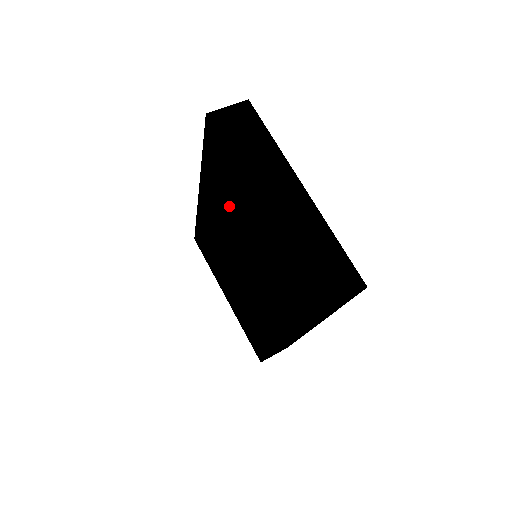
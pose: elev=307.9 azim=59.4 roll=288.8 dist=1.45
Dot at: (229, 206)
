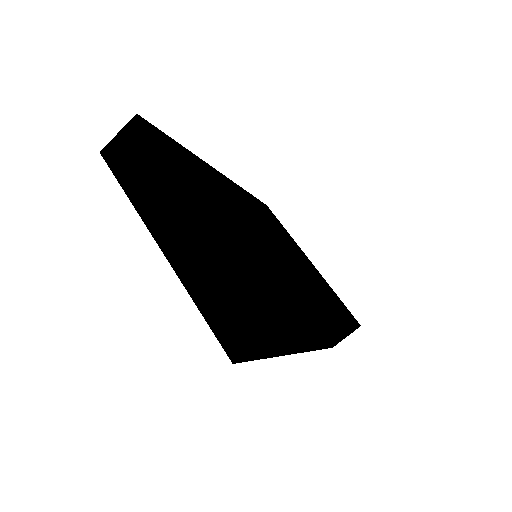
Dot at: occluded
